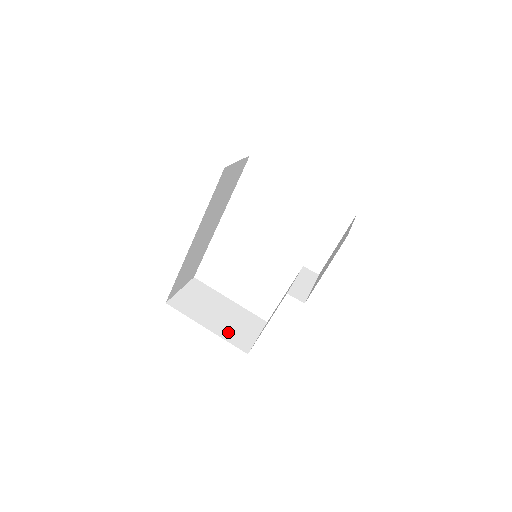
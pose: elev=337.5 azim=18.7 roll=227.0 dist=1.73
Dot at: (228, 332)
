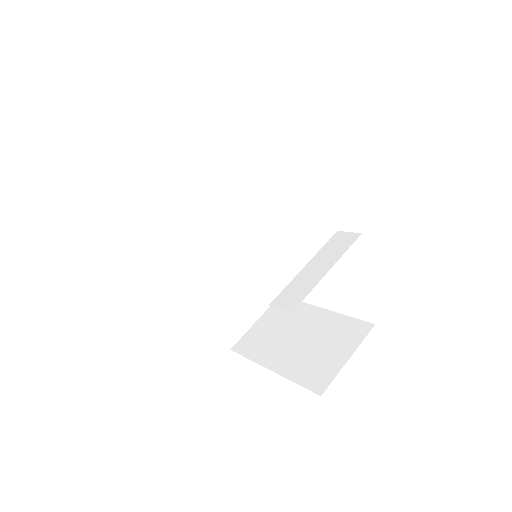
Dot at: (301, 366)
